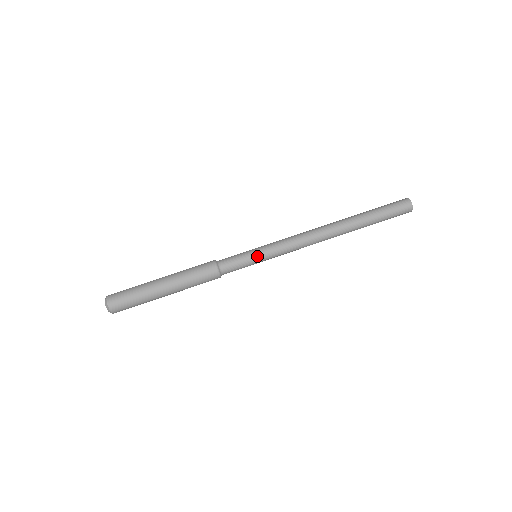
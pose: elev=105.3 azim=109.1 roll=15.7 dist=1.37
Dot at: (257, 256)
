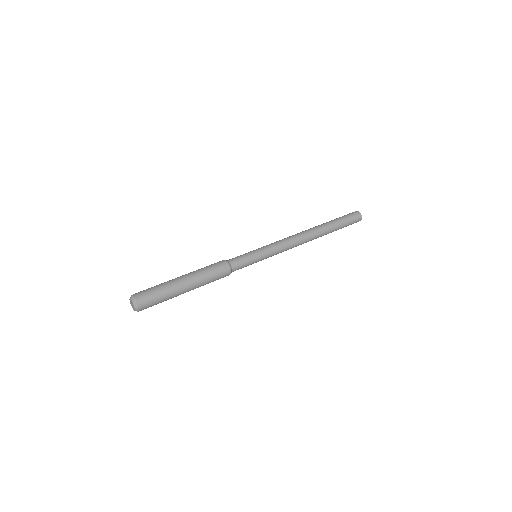
Dot at: (256, 250)
